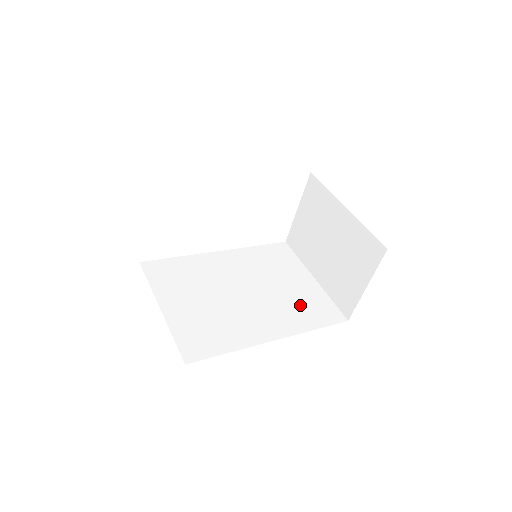
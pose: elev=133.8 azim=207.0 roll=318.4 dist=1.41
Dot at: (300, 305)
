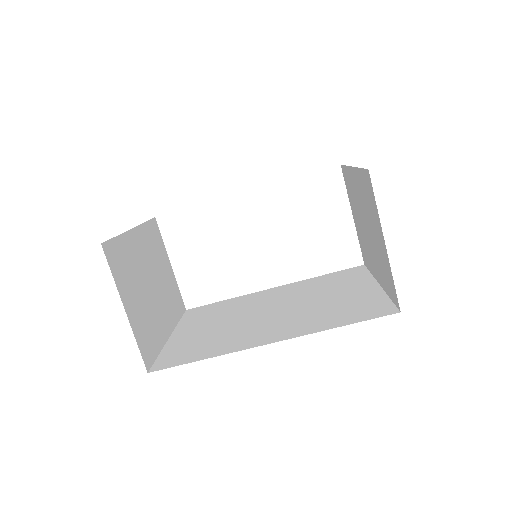
Dot at: (335, 310)
